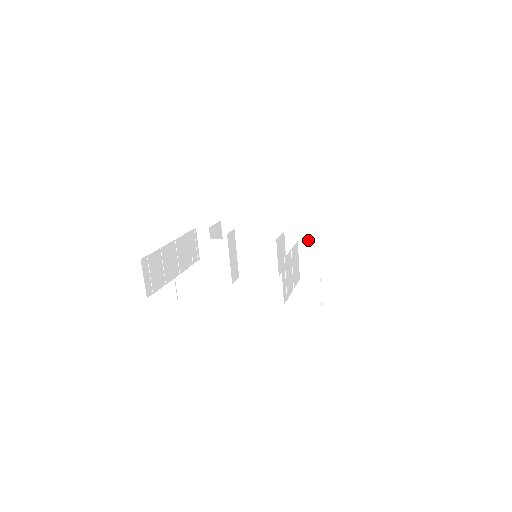
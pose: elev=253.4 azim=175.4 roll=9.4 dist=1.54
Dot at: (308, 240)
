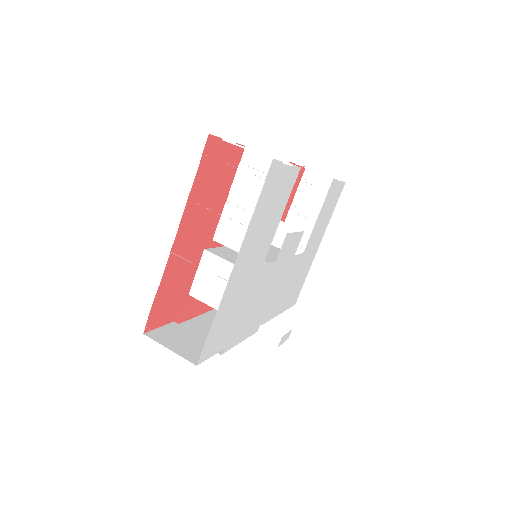
Dot at: occluded
